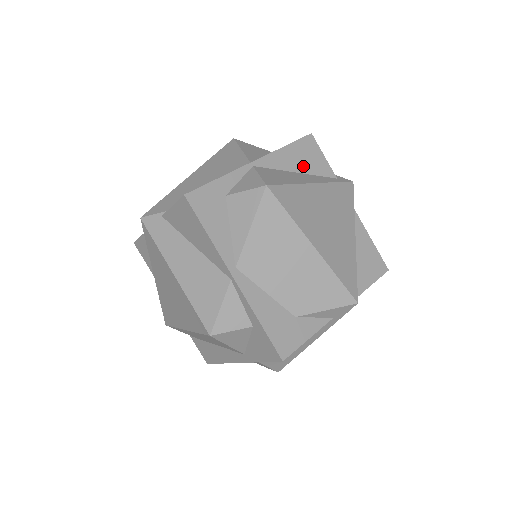
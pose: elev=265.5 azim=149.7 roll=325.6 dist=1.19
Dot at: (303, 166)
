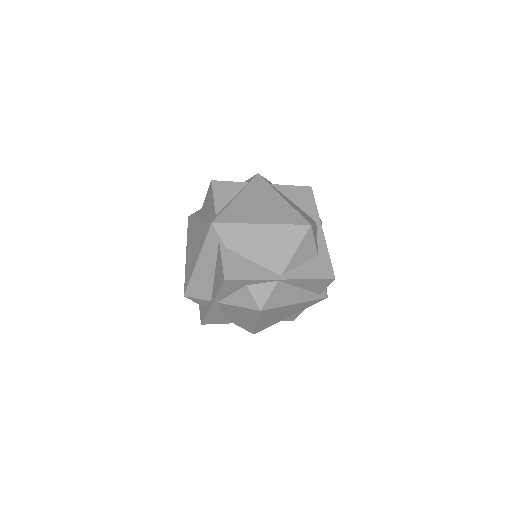
Dot at: (308, 287)
